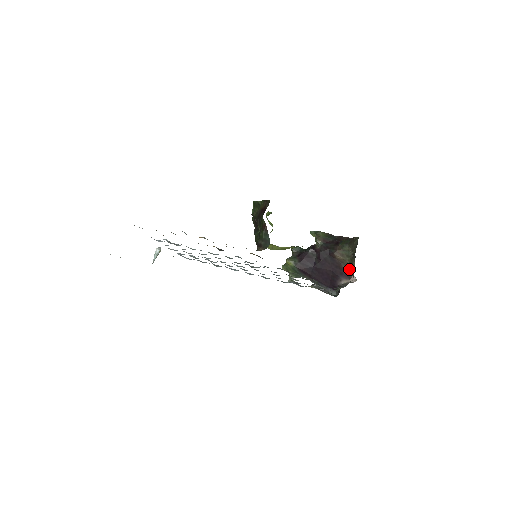
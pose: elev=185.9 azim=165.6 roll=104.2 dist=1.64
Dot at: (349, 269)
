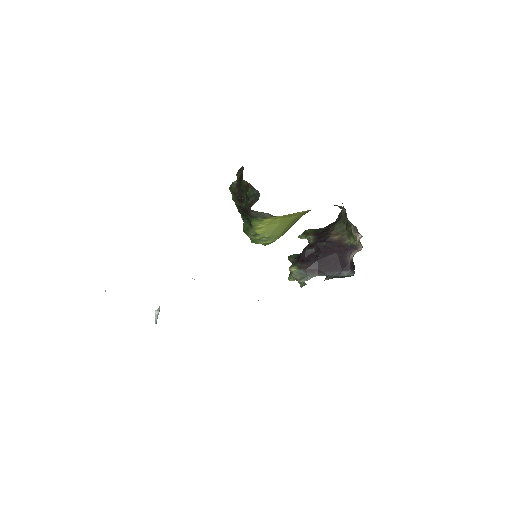
Dot at: (351, 241)
